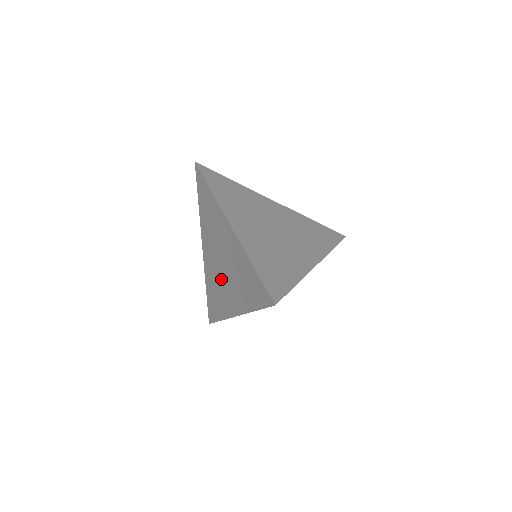
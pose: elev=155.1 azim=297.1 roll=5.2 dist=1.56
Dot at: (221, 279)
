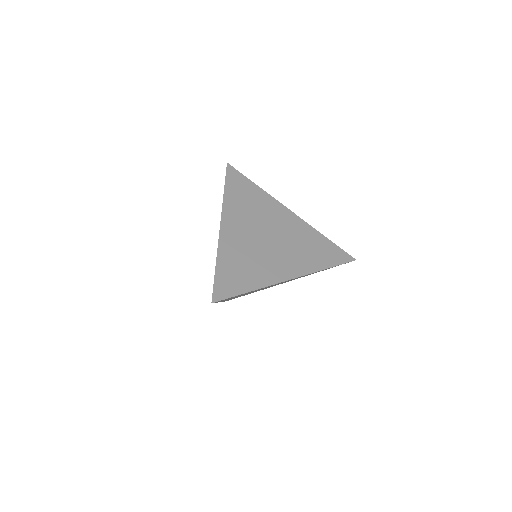
Dot at: occluded
